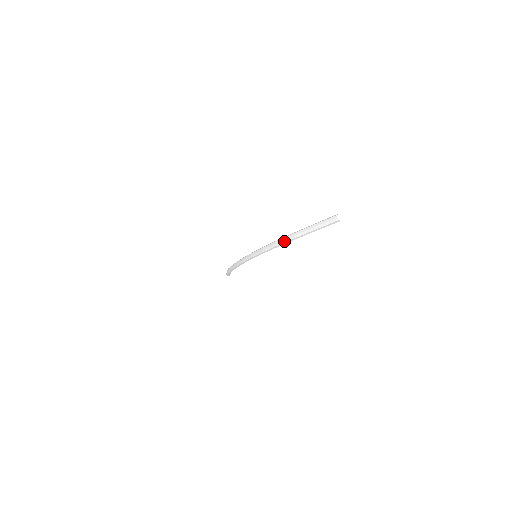
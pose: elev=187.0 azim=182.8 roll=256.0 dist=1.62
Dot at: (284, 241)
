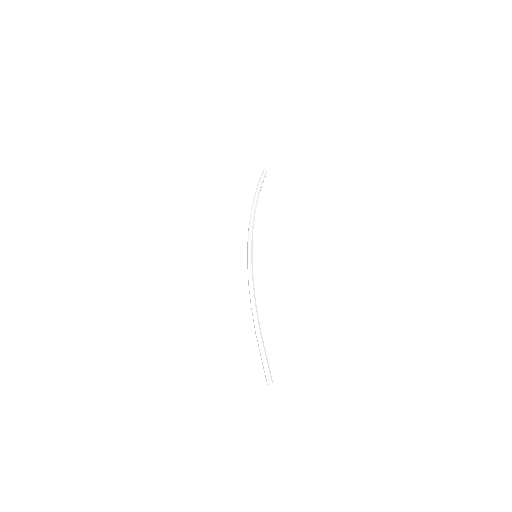
Dot at: (253, 318)
